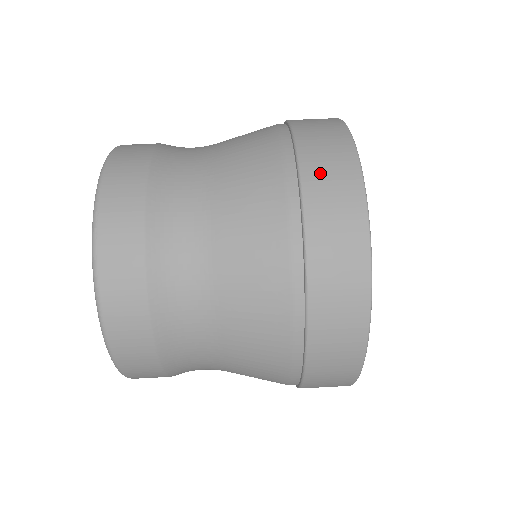
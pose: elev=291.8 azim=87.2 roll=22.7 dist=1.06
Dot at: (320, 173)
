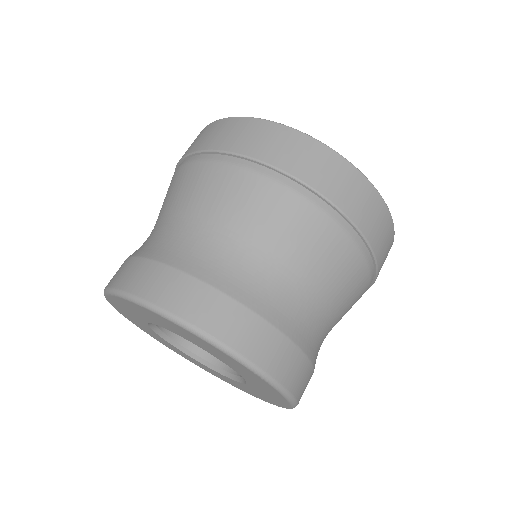
Dot at: (276, 152)
